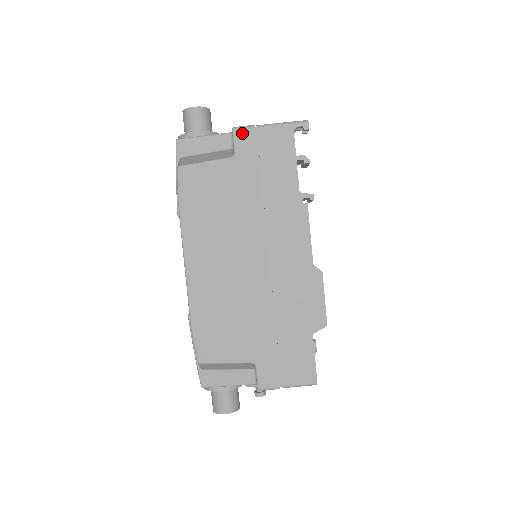
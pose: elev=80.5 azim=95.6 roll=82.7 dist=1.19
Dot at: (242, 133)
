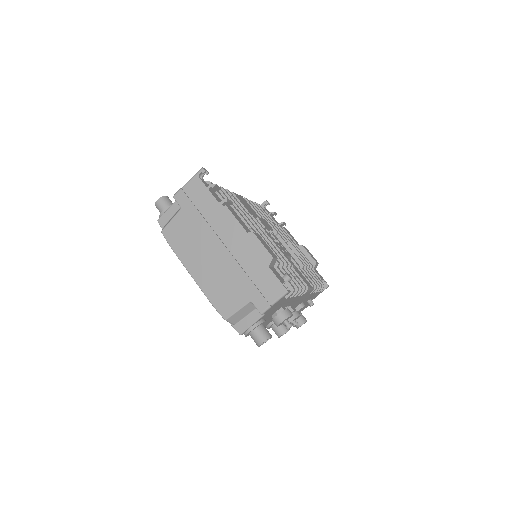
Dot at: (178, 195)
